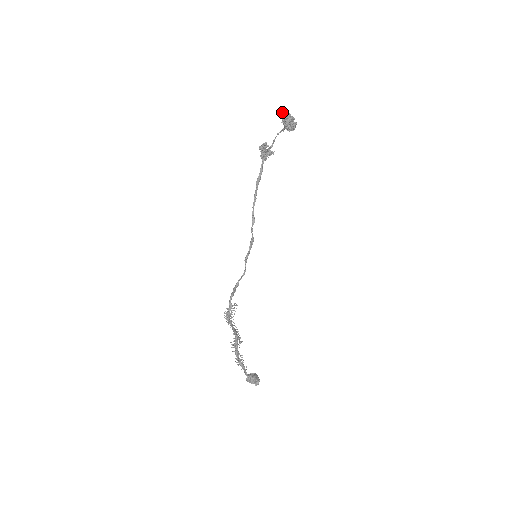
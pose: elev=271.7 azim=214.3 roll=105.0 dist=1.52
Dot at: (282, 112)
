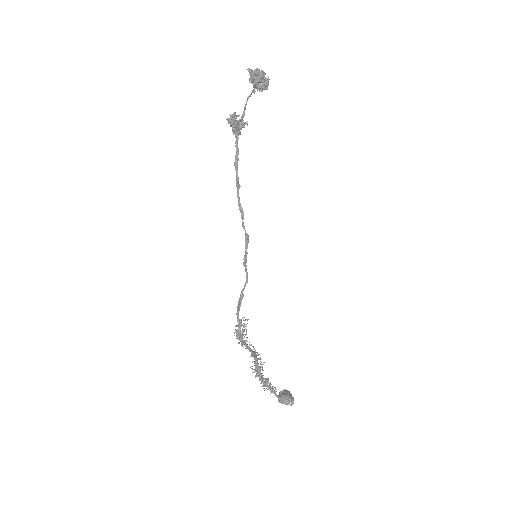
Dot at: occluded
